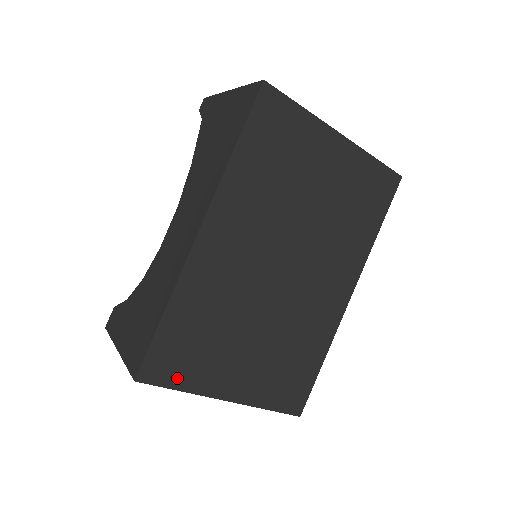
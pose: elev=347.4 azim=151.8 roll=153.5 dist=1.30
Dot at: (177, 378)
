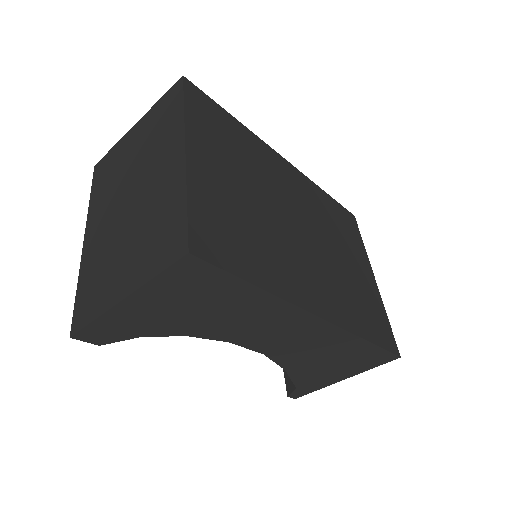
Dot at: (194, 109)
